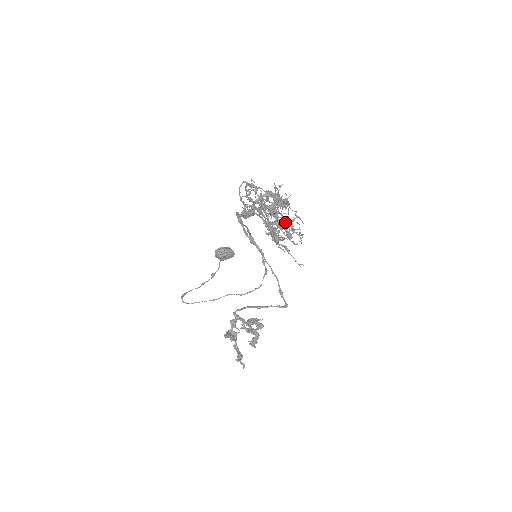
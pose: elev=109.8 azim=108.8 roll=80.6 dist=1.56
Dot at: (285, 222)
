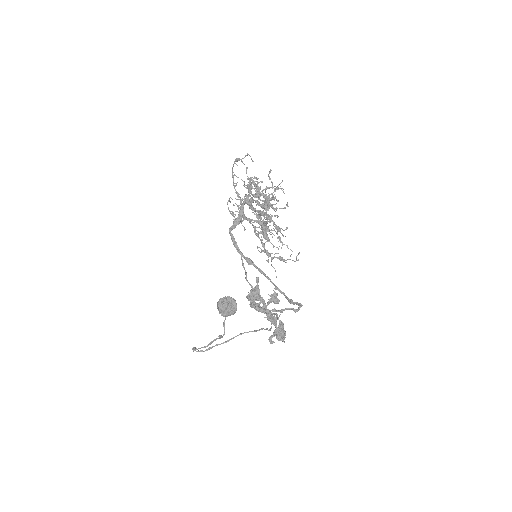
Dot at: (270, 194)
